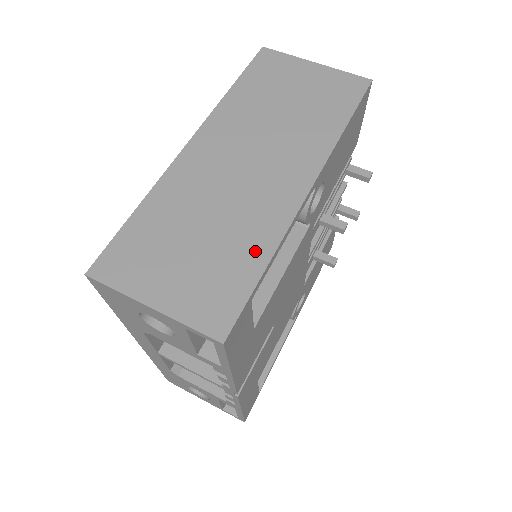
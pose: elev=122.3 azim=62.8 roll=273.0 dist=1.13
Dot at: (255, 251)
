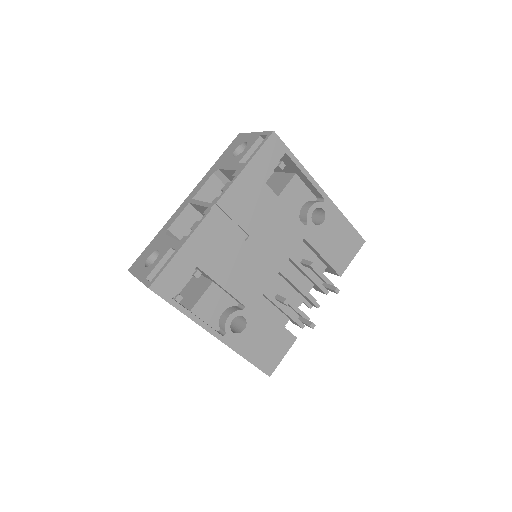
Dot at: occluded
